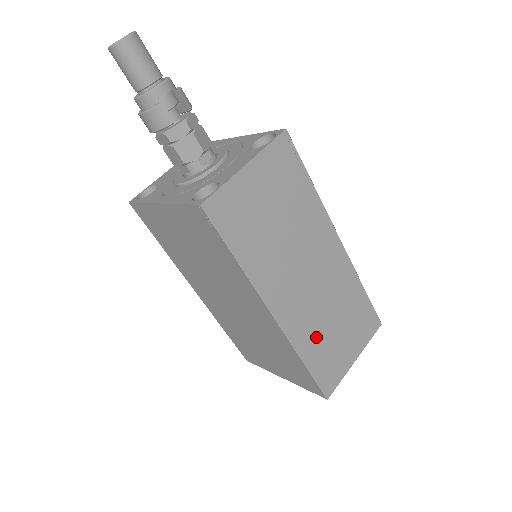
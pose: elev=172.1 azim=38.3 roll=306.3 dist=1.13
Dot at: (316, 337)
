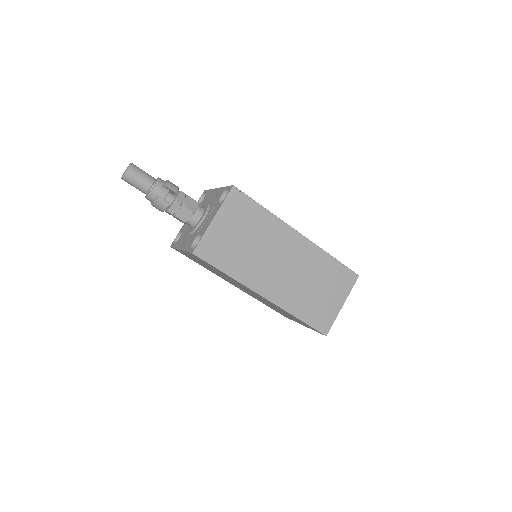
Dot at: (302, 300)
